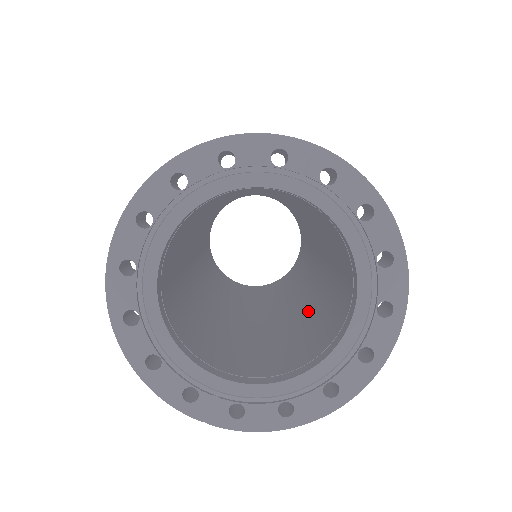
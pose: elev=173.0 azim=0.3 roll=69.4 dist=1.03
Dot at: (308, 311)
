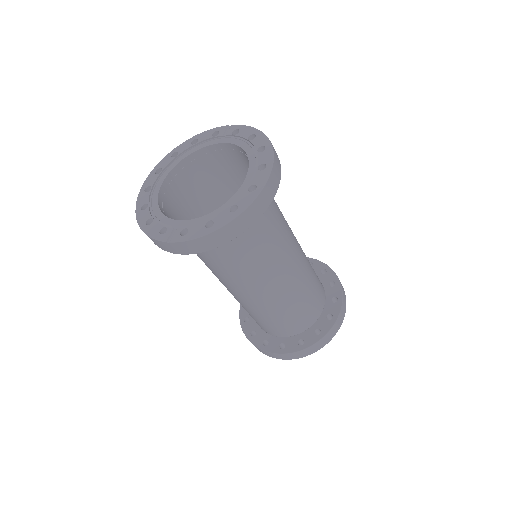
Dot at: (270, 249)
